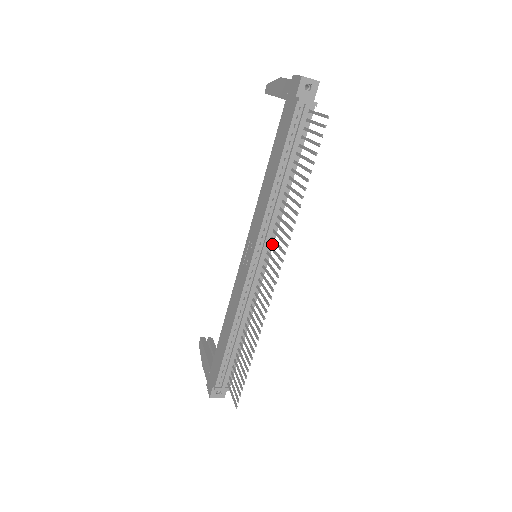
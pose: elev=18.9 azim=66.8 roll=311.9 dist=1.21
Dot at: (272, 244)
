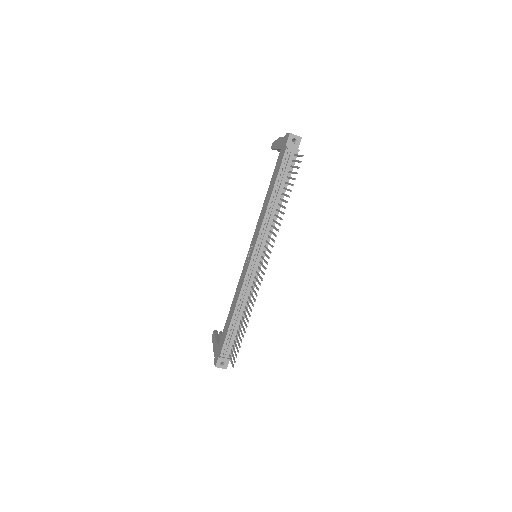
Dot at: (267, 246)
